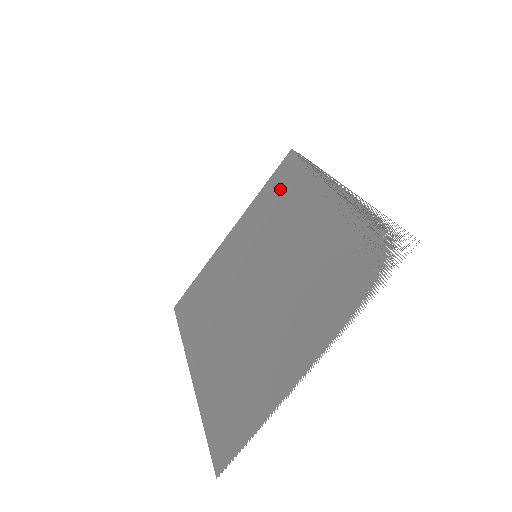
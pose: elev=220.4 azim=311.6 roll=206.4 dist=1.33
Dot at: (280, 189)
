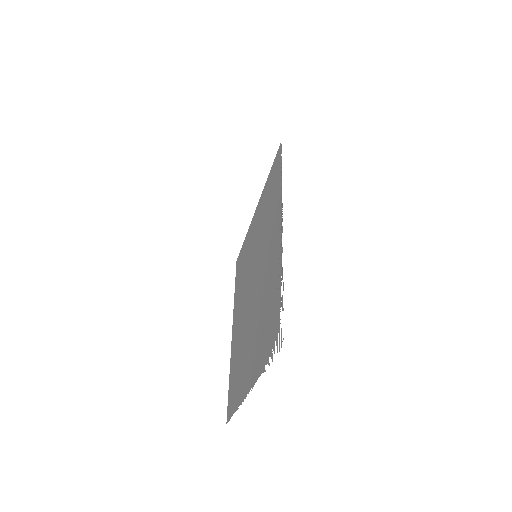
Dot at: (271, 191)
